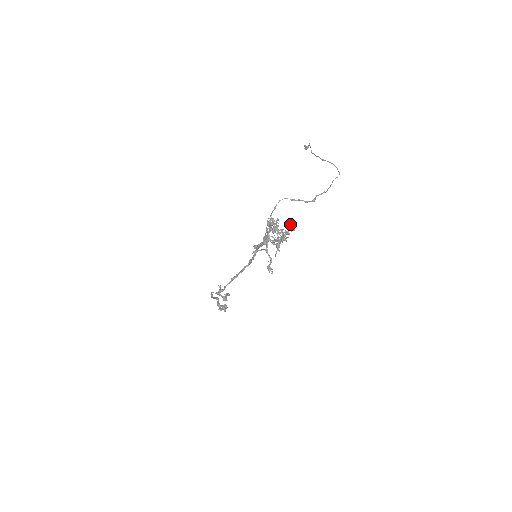
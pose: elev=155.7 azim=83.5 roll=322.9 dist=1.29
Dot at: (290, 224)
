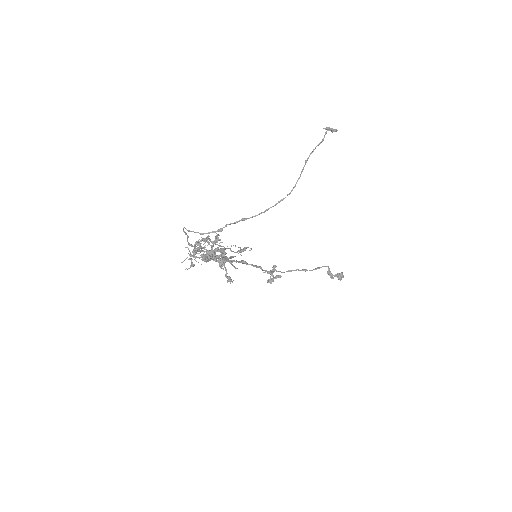
Dot at: (219, 246)
